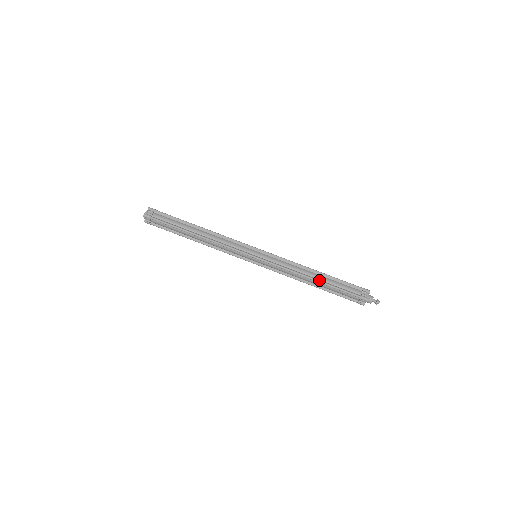
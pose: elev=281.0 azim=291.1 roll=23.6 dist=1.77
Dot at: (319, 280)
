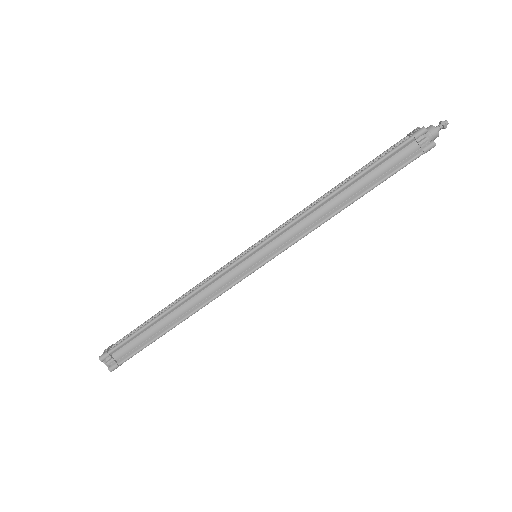
Dot at: (355, 198)
